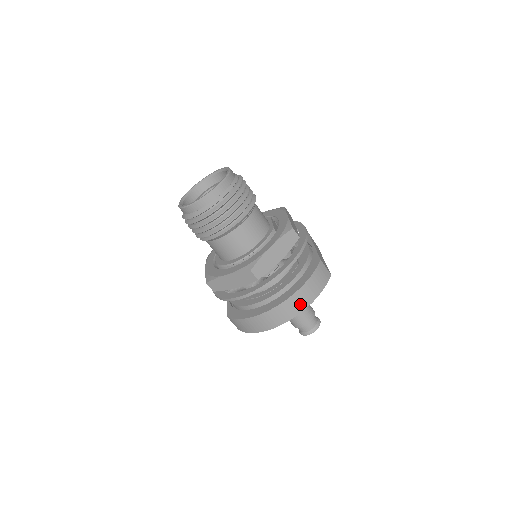
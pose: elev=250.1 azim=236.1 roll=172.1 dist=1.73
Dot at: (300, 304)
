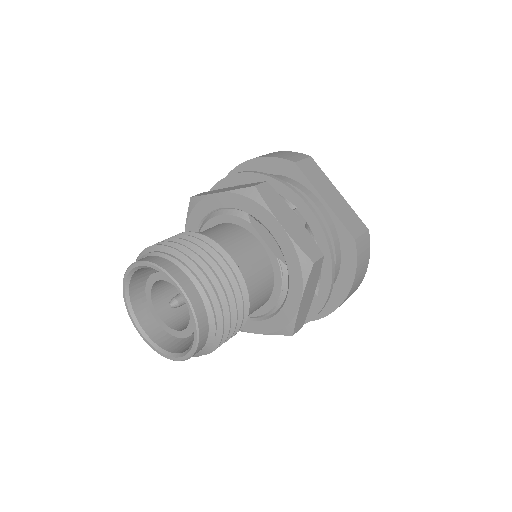
Dot at: (353, 292)
